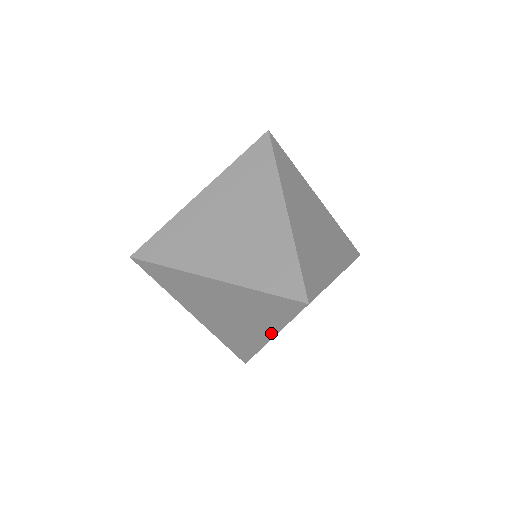
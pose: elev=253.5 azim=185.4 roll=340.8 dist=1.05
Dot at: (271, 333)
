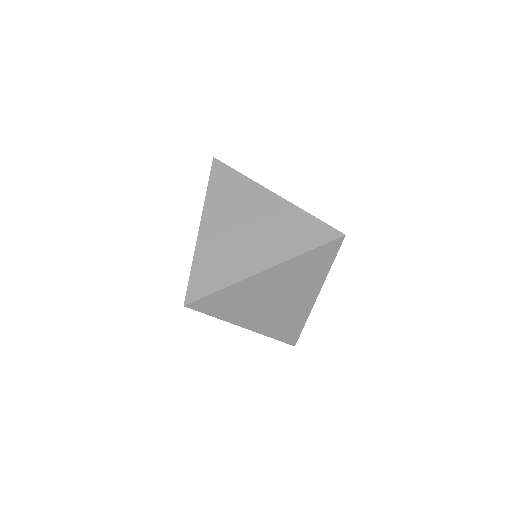
Dot at: occluded
